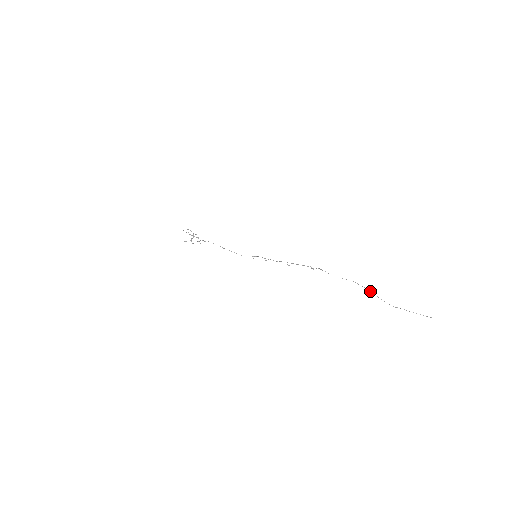
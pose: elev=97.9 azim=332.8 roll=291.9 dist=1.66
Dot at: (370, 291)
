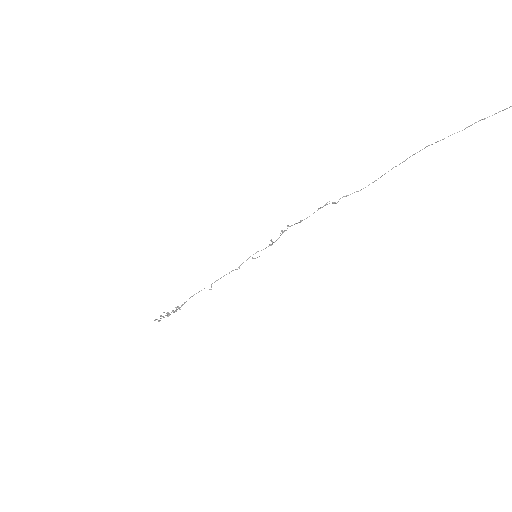
Dot at: (422, 149)
